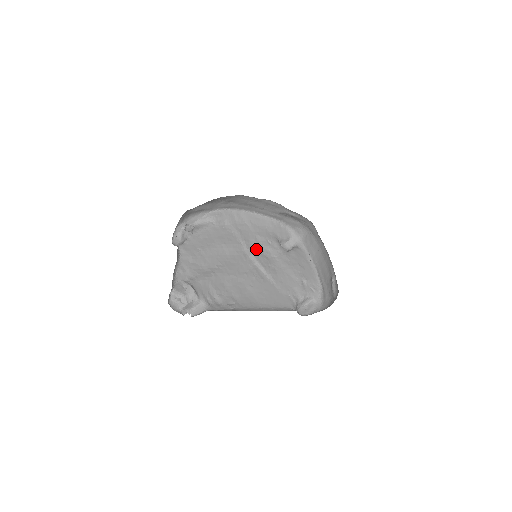
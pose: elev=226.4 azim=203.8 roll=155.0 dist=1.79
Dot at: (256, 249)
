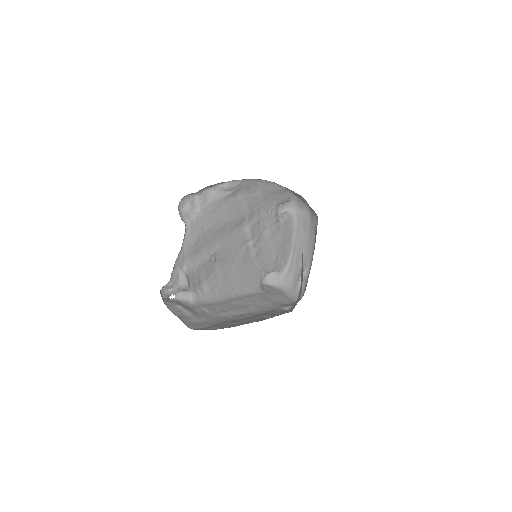
Dot at: (255, 222)
